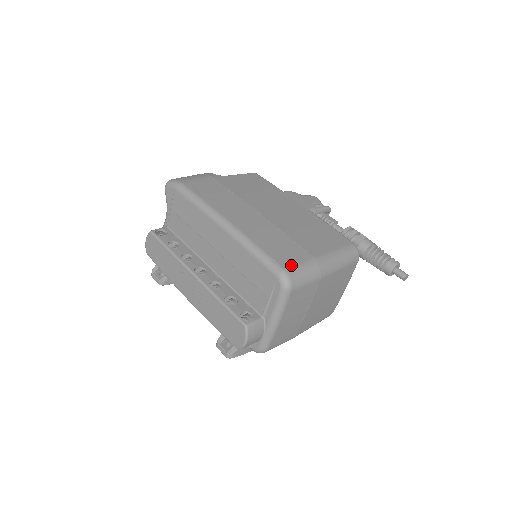
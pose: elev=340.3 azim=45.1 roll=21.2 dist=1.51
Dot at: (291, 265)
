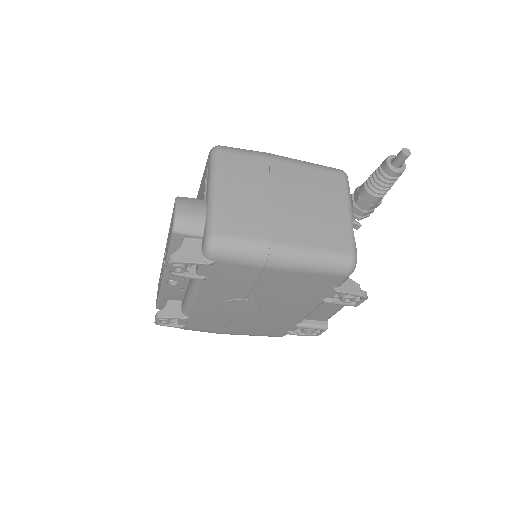
Dot at: occluded
